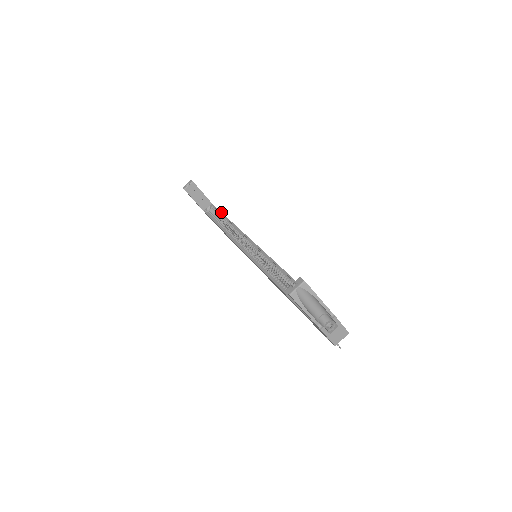
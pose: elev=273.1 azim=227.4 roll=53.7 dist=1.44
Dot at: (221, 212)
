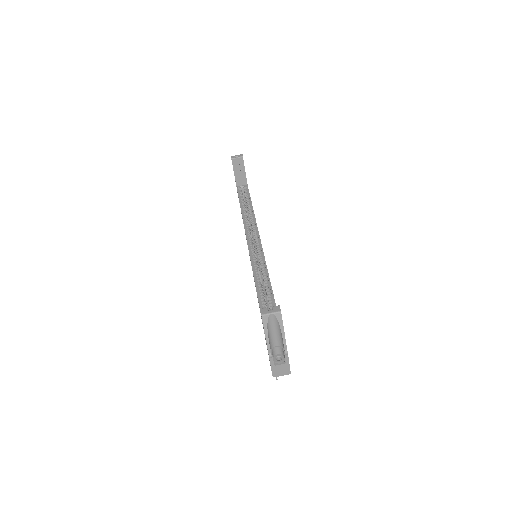
Dot at: (250, 197)
